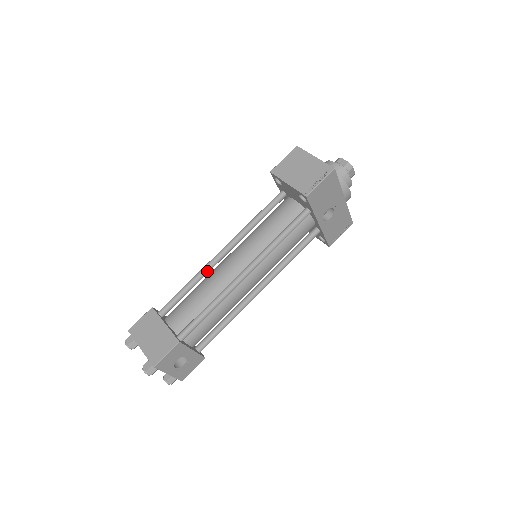
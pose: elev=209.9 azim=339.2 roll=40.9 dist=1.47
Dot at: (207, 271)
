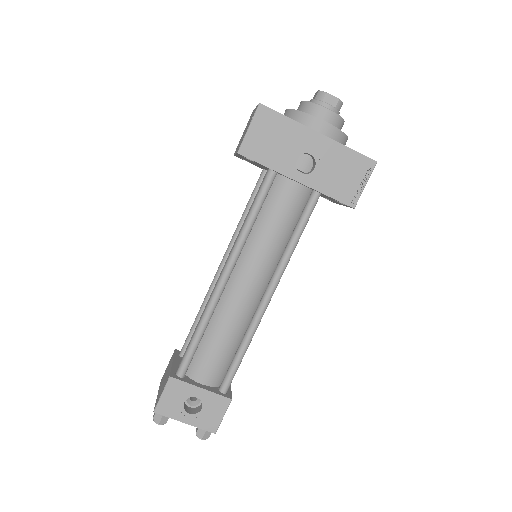
Dot at: (211, 292)
